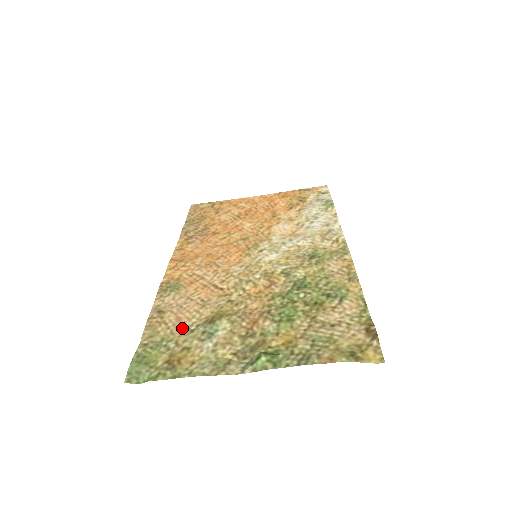
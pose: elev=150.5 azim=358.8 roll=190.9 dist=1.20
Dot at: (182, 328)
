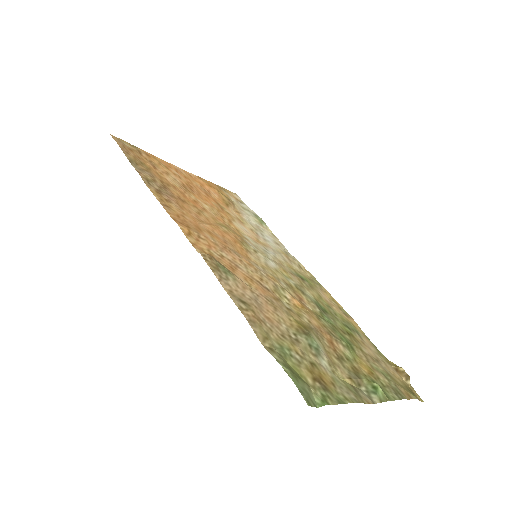
Dot at: (284, 334)
